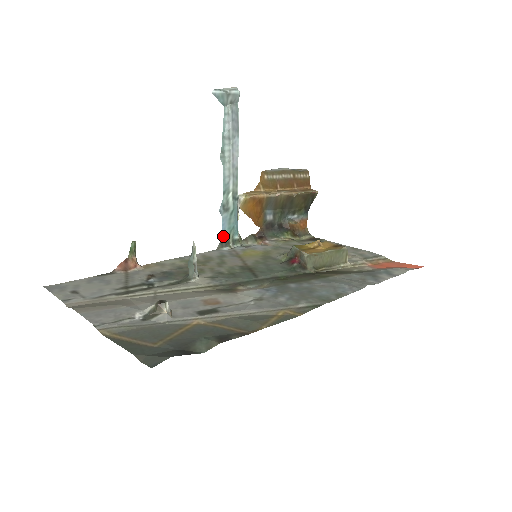
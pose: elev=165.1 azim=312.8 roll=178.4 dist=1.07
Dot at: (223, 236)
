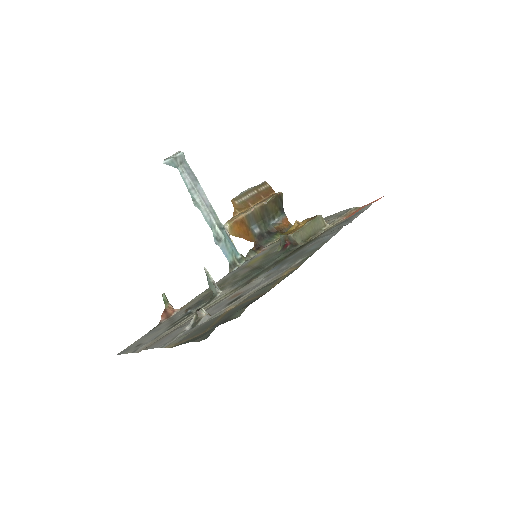
Dot at: (228, 261)
